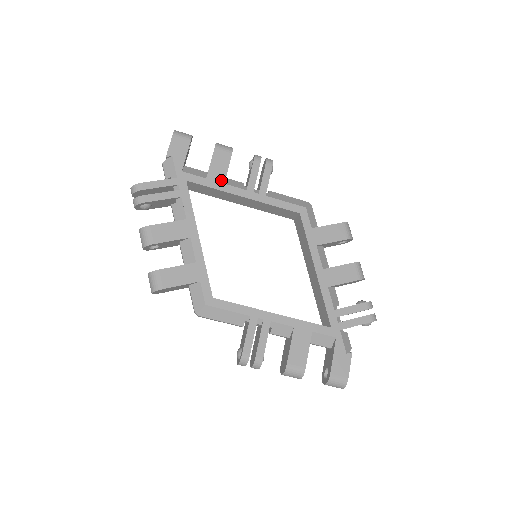
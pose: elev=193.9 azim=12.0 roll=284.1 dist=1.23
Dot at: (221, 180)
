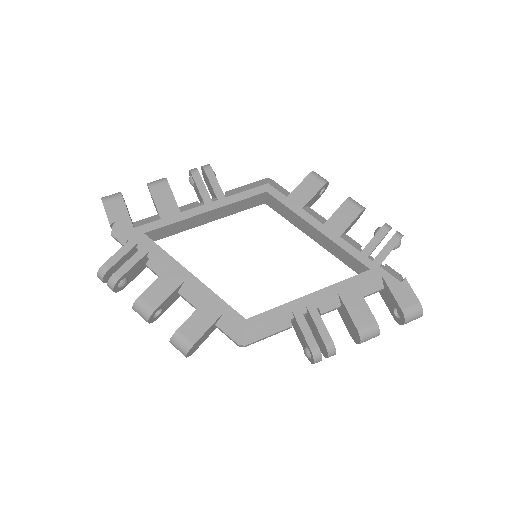
Dot at: (175, 211)
